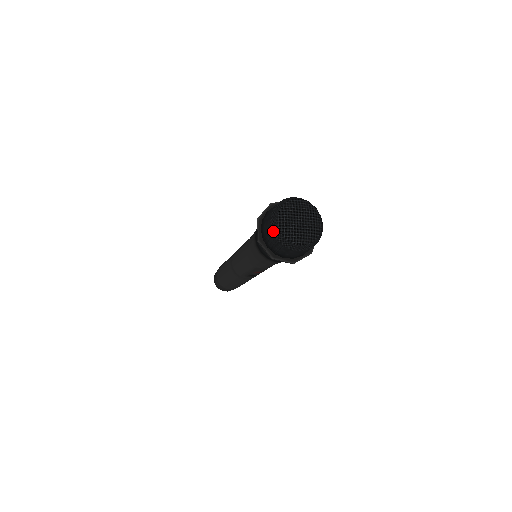
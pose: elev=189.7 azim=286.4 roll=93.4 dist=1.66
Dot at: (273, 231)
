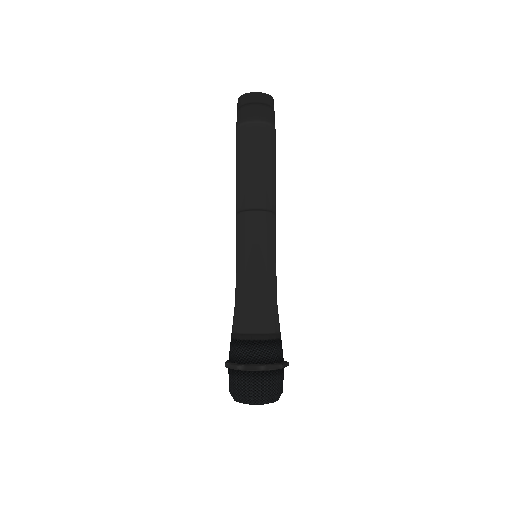
Dot at: occluded
